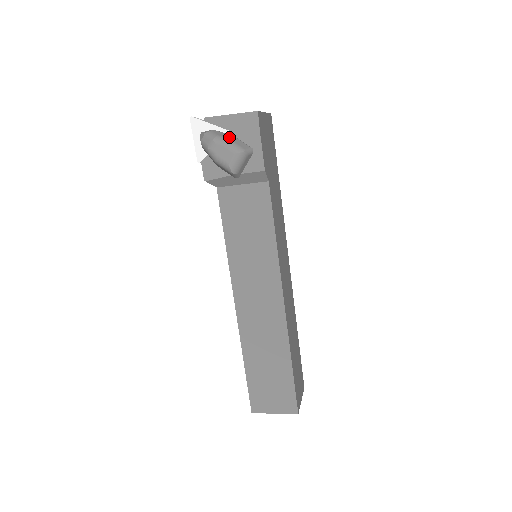
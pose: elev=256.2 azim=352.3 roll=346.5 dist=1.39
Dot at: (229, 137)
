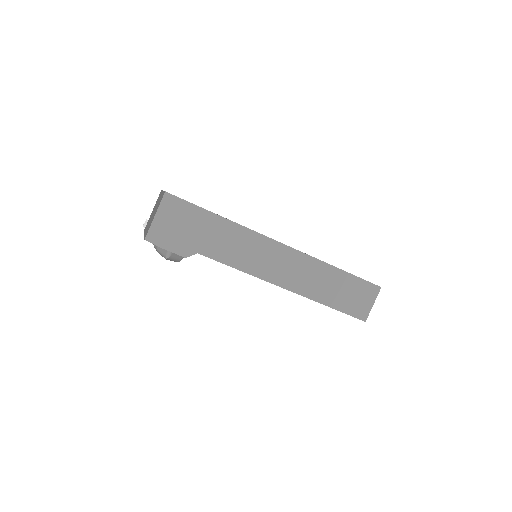
Dot at: (157, 247)
